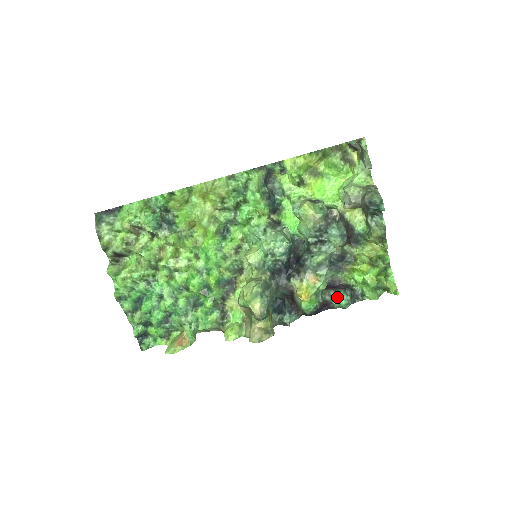
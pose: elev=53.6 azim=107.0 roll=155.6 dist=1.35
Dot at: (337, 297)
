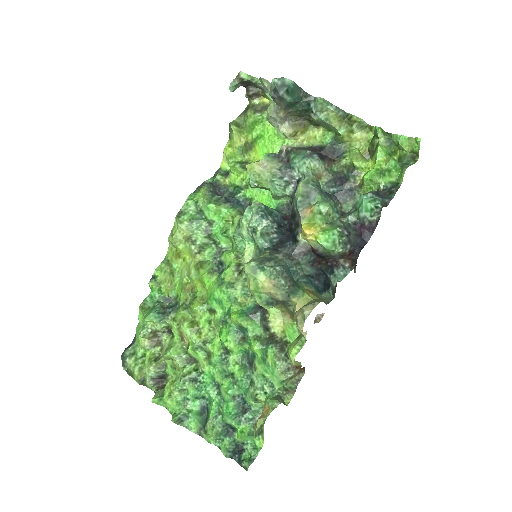
Dot at: (358, 207)
